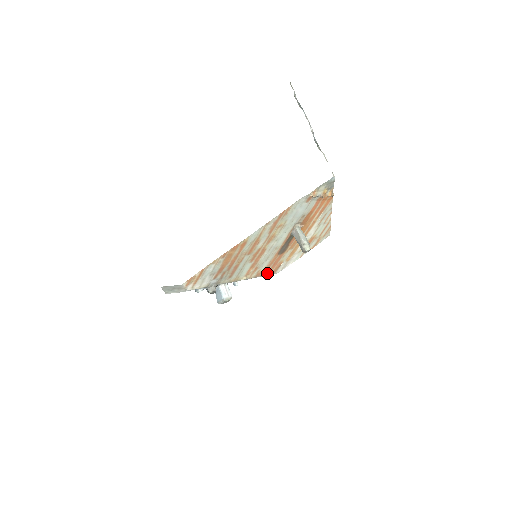
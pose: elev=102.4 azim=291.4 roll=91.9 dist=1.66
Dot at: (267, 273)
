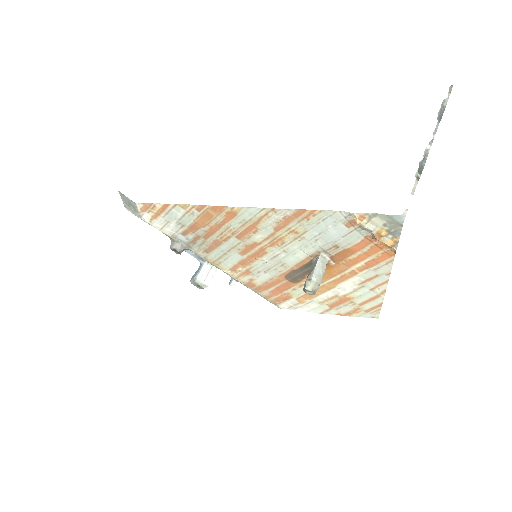
Dot at: (265, 294)
